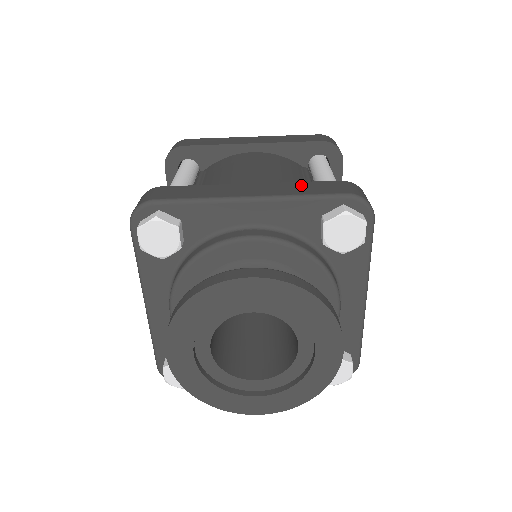
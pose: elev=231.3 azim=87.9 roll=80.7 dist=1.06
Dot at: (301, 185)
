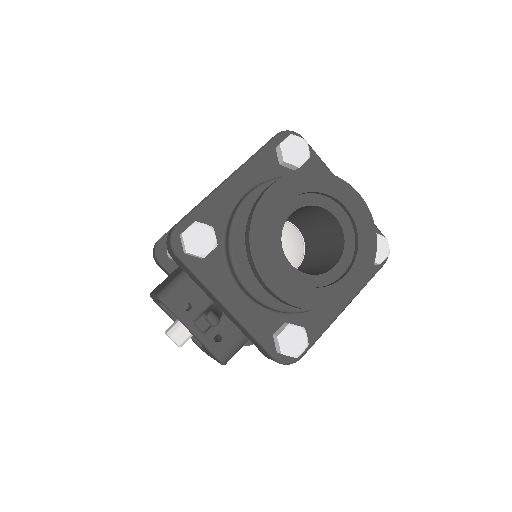
Dot at: occluded
